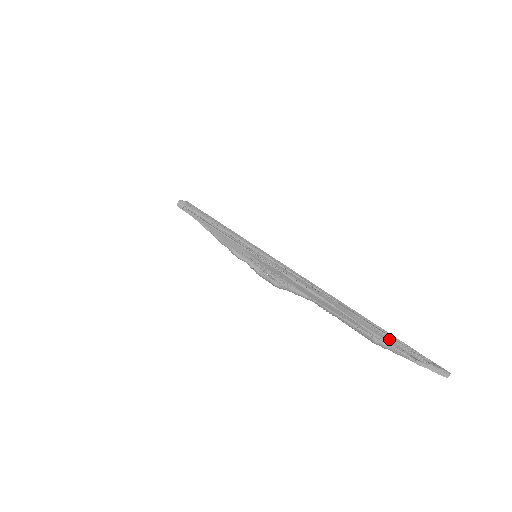
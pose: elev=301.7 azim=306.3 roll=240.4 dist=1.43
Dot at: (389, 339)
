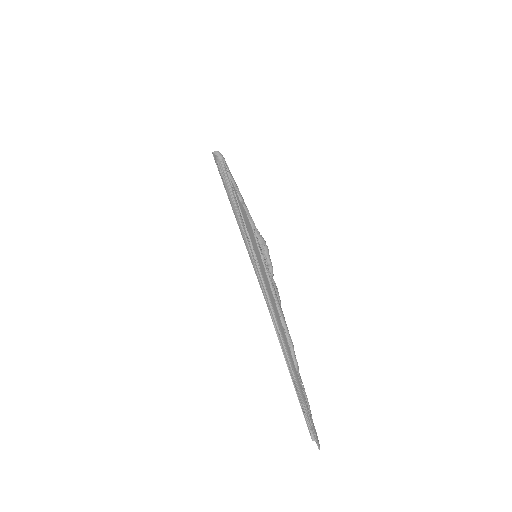
Dot at: (298, 398)
